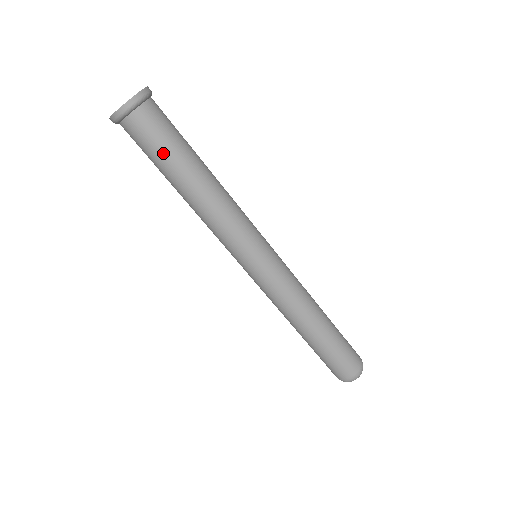
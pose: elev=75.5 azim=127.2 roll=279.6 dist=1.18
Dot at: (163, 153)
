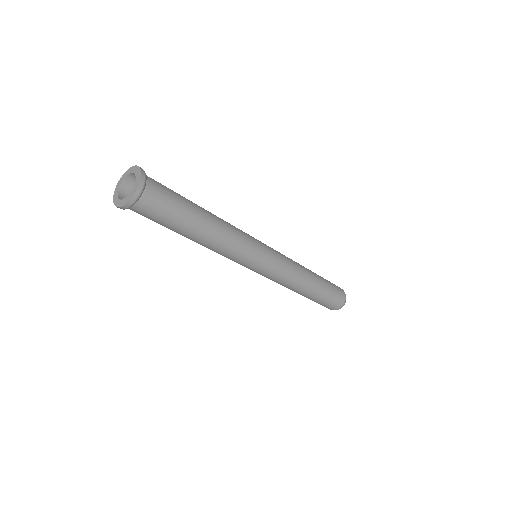
Dot at: (167, 224)
